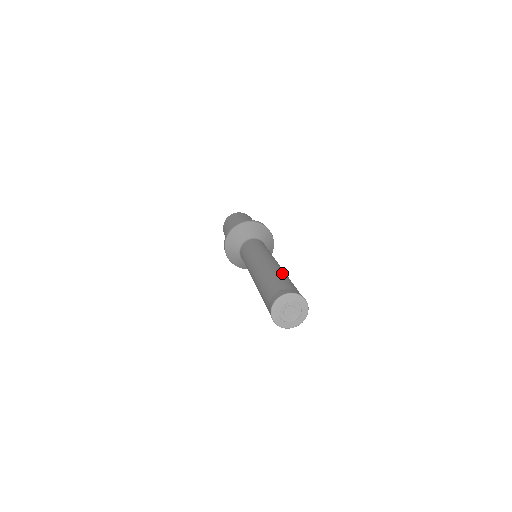
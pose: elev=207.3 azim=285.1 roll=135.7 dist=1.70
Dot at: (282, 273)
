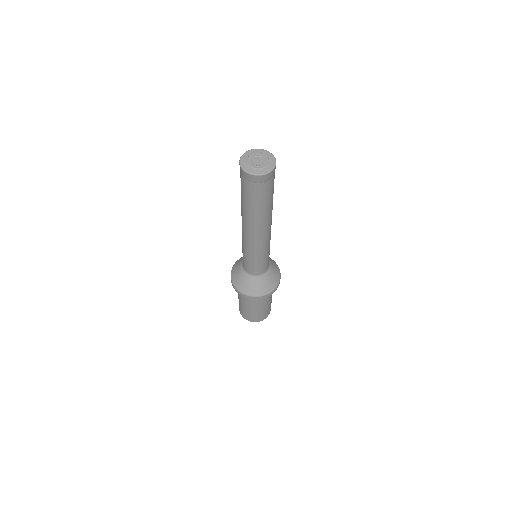
Dot at: occluded
